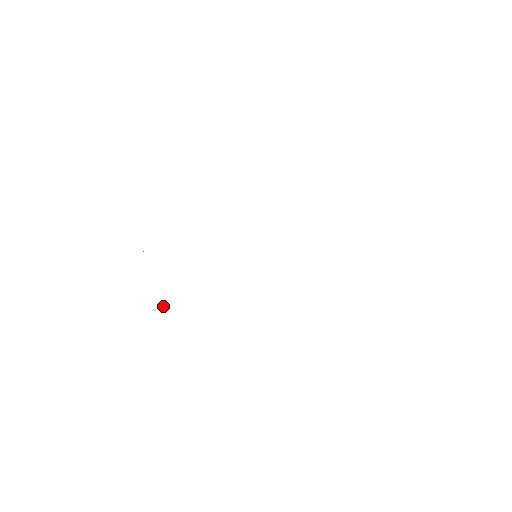
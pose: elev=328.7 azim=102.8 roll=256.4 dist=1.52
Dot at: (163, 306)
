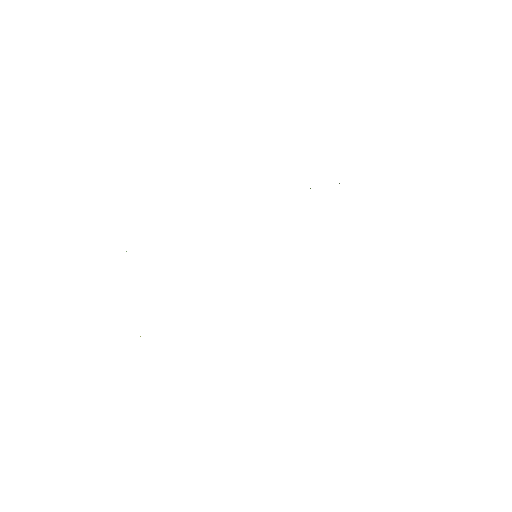
Dot at: (140, 336)
